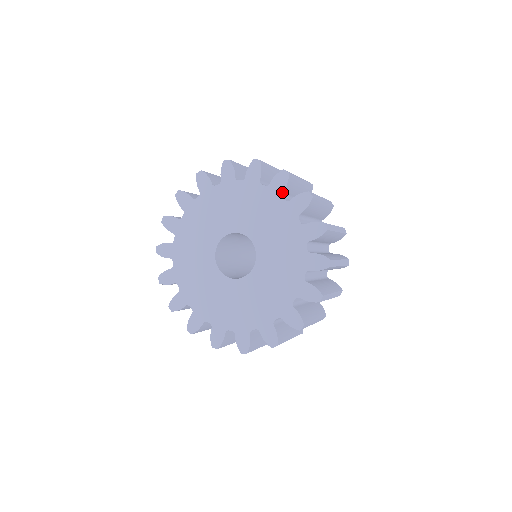
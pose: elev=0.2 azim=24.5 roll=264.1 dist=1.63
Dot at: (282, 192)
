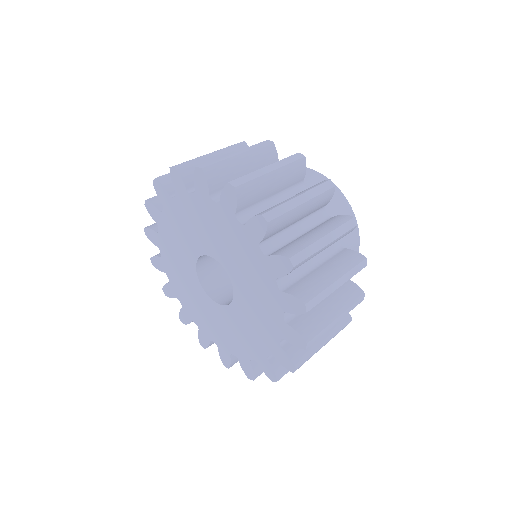
Dot at: (278, 277)
